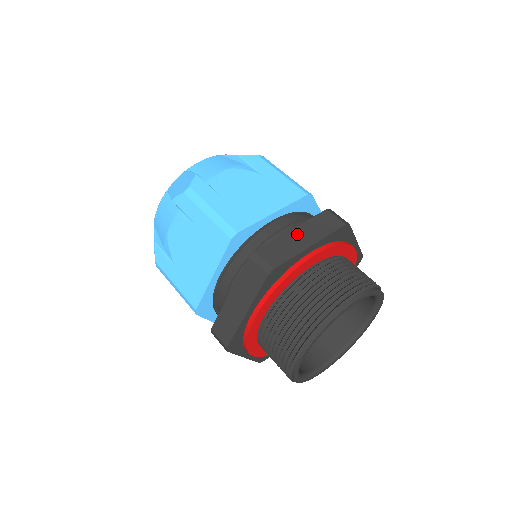
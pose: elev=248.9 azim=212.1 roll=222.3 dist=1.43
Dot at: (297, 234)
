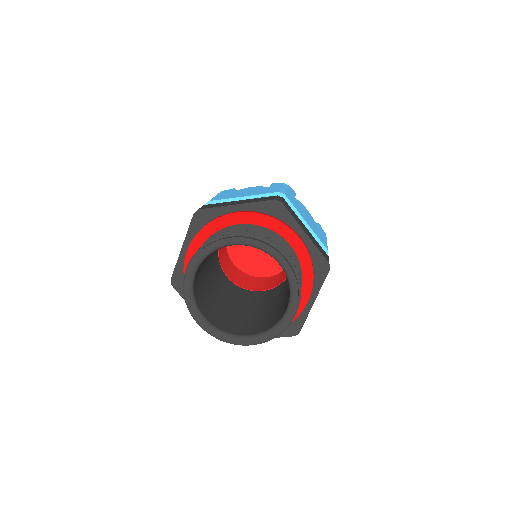
Dot at: (238, 201)
